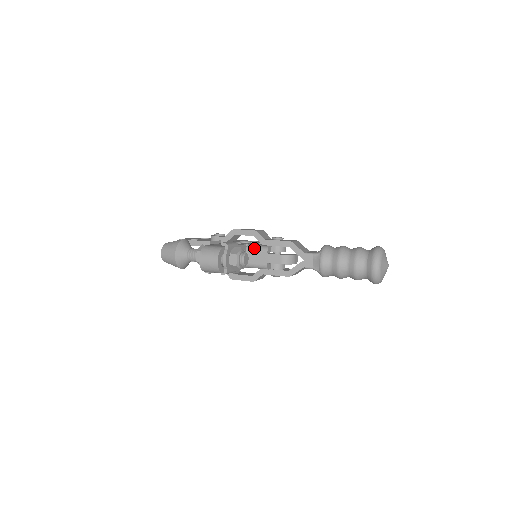
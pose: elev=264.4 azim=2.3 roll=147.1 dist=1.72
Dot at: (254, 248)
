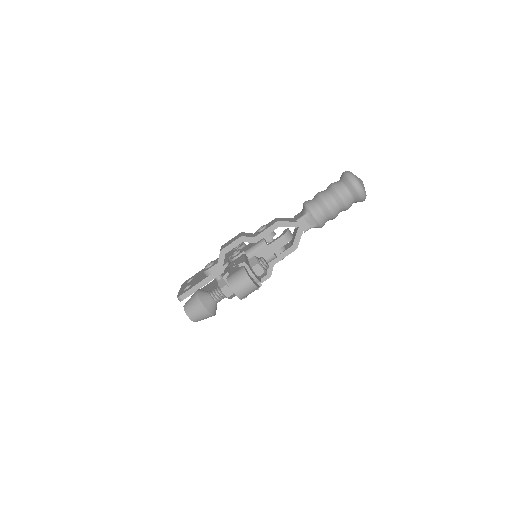
Dot at: (253, 250)
